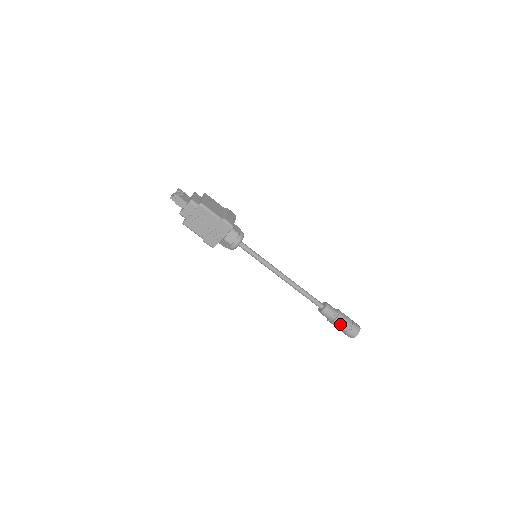
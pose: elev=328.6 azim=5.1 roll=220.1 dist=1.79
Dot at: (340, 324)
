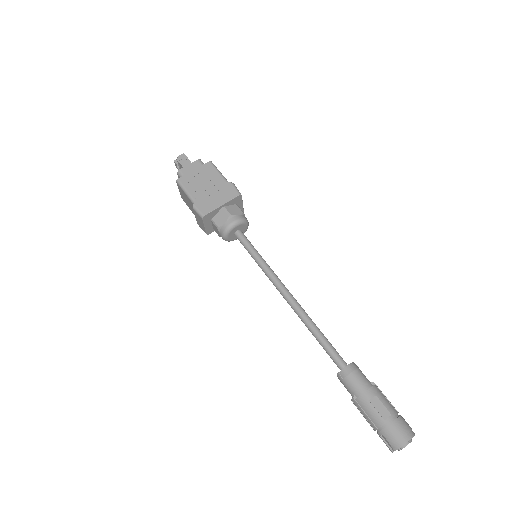
Dot at: (377, 402)
